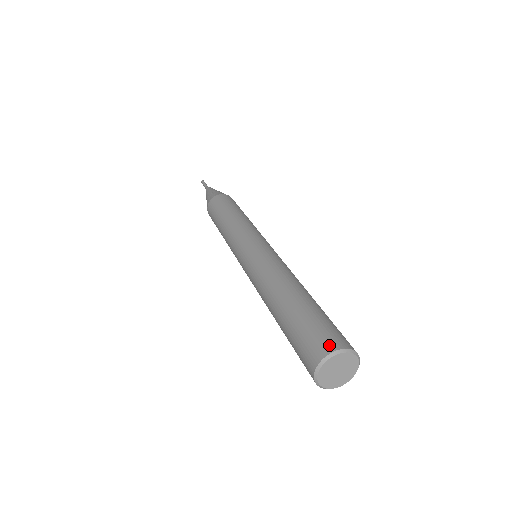
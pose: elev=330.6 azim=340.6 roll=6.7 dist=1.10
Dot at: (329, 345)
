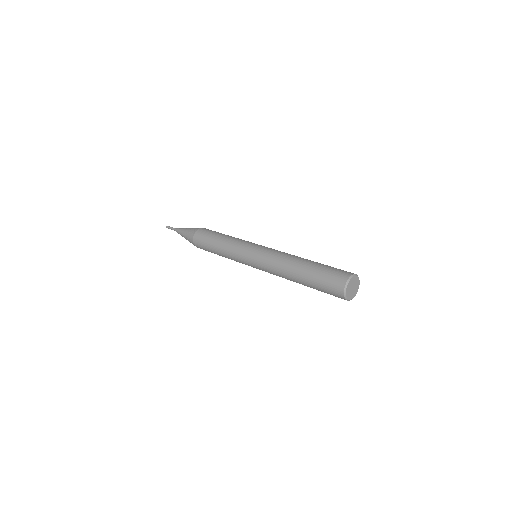
Dot at: (348, 273)
